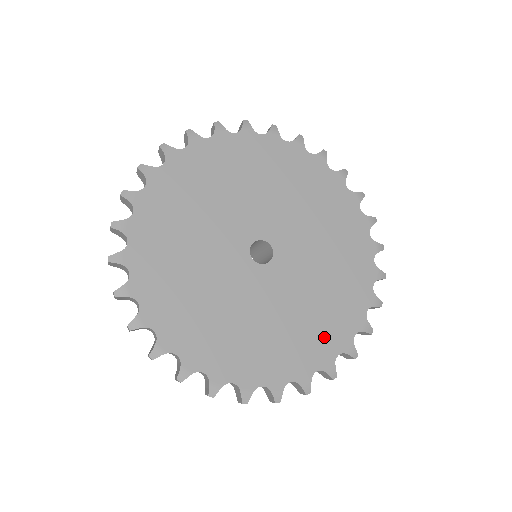
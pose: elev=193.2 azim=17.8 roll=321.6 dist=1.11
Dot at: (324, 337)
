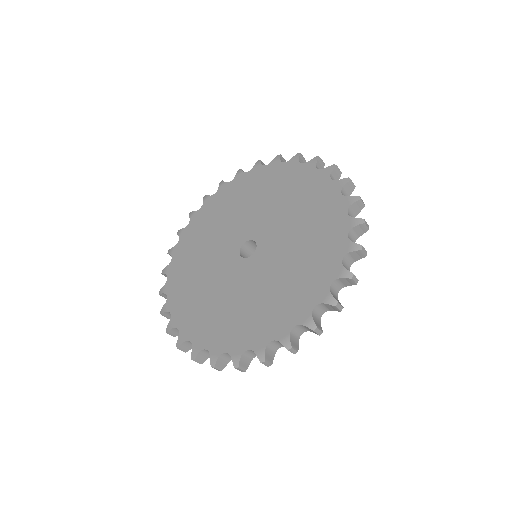
Dot at: (230, 332)
